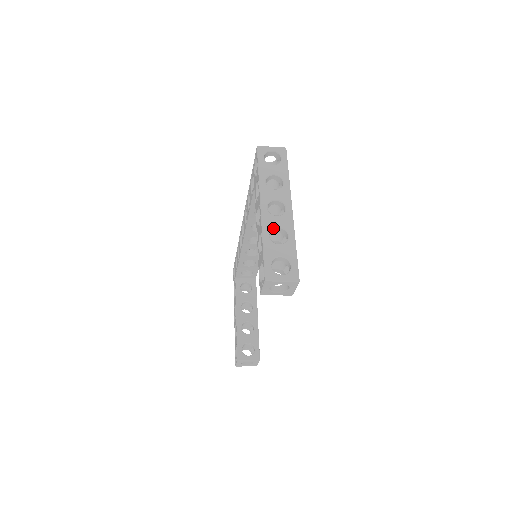
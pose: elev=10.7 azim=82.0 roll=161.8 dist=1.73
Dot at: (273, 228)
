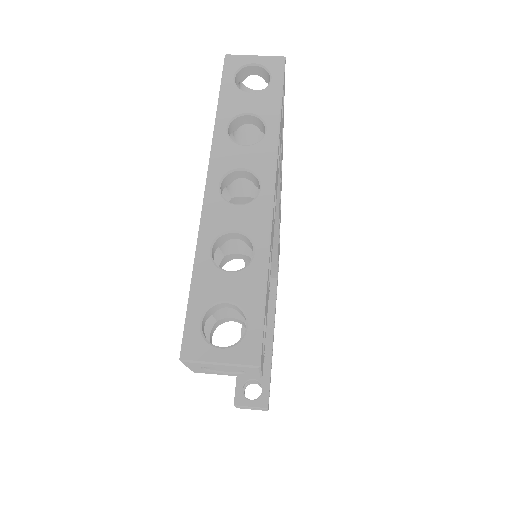
Dot at: (223, 233)
